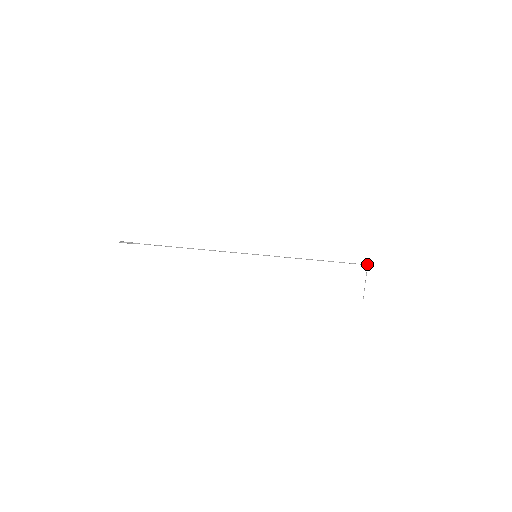
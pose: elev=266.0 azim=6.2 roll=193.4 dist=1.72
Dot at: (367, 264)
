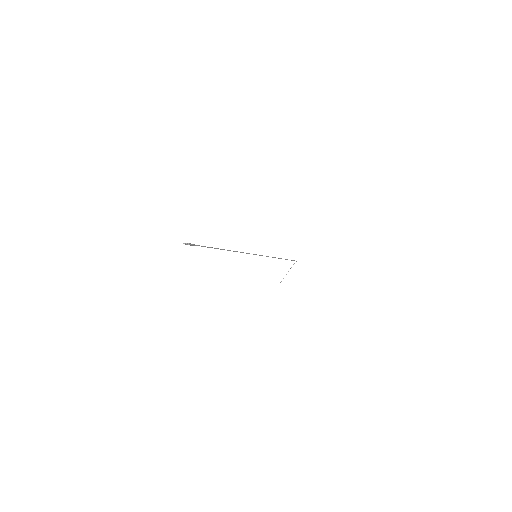
Dot at: occluded
